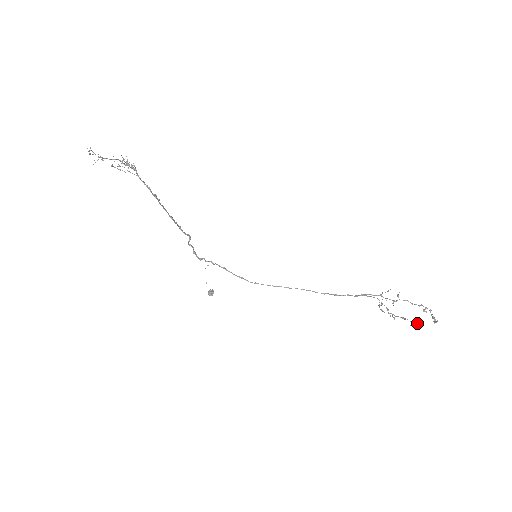
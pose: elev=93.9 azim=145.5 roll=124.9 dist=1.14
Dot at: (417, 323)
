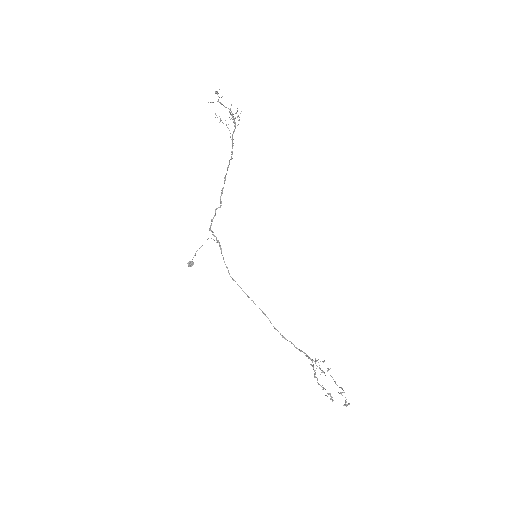
Dot at: (331, 397)
